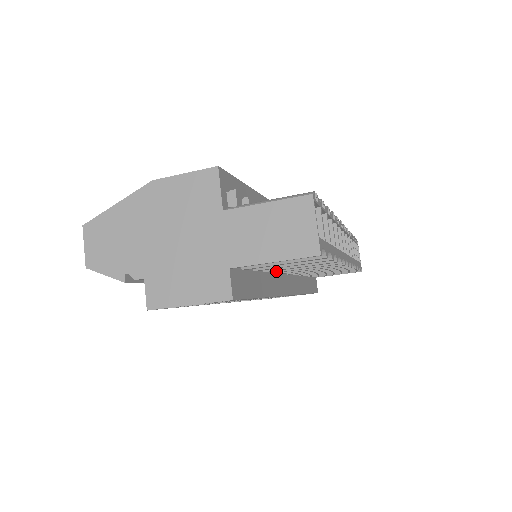
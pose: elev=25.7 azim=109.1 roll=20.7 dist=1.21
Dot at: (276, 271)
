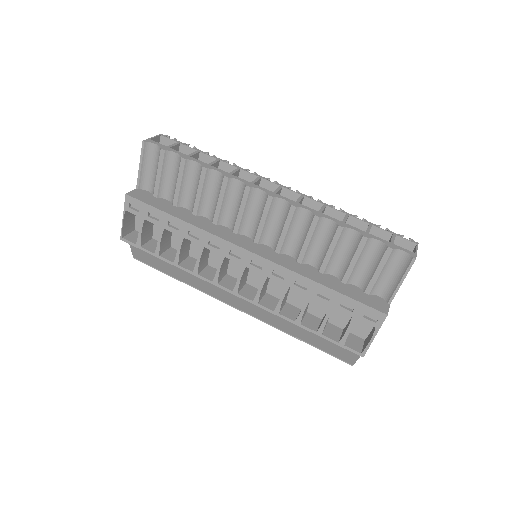
Dot at: (213, 220)
